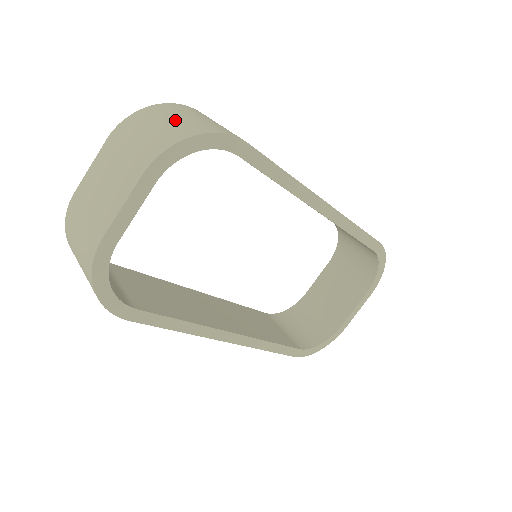
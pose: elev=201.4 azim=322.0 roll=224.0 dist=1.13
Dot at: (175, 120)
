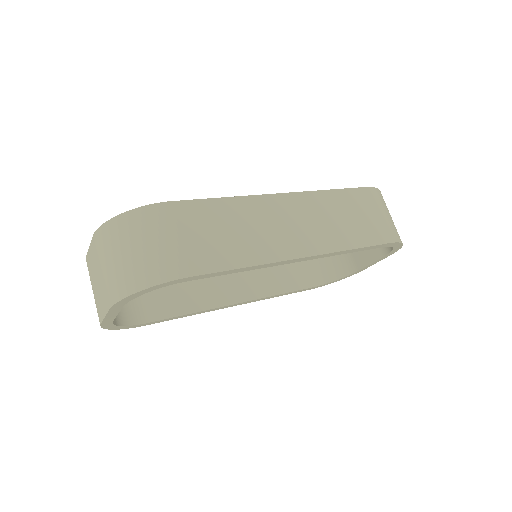
Dot at: (131, 255)
